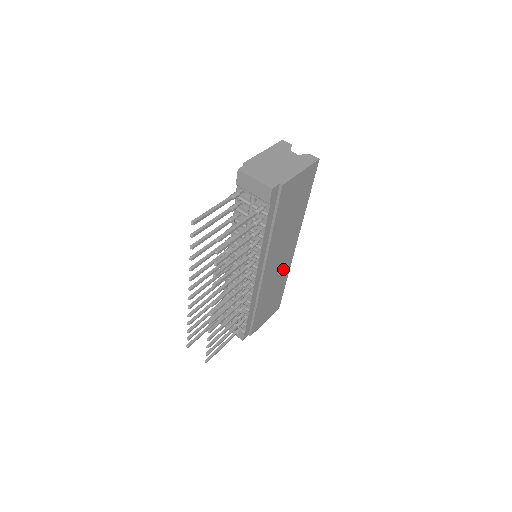
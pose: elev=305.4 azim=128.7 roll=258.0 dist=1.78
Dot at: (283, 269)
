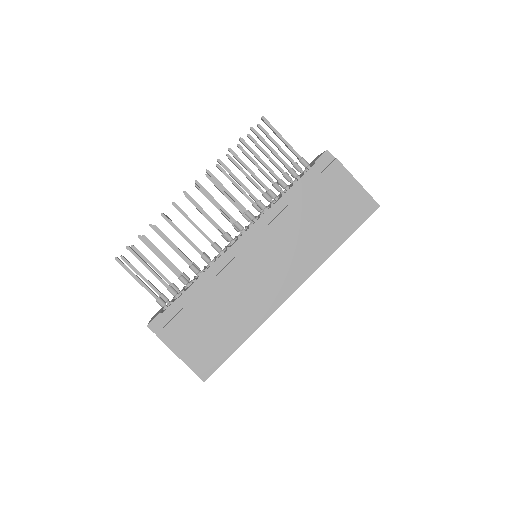
Dot at: (260, 301)
